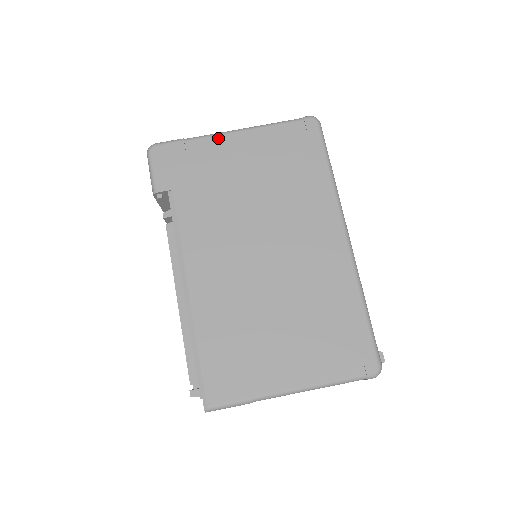
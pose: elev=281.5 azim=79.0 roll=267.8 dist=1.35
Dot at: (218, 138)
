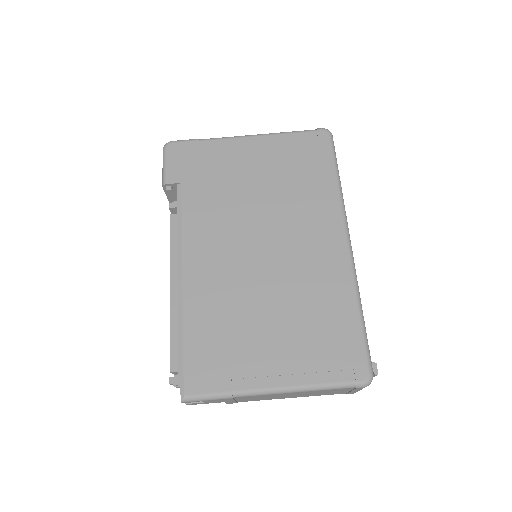
Dot at: (232, 141)
